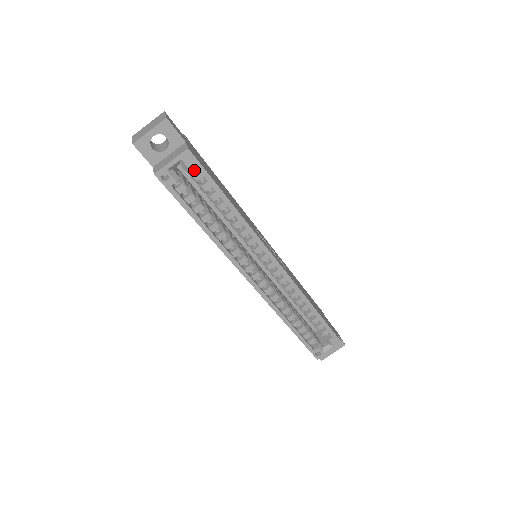
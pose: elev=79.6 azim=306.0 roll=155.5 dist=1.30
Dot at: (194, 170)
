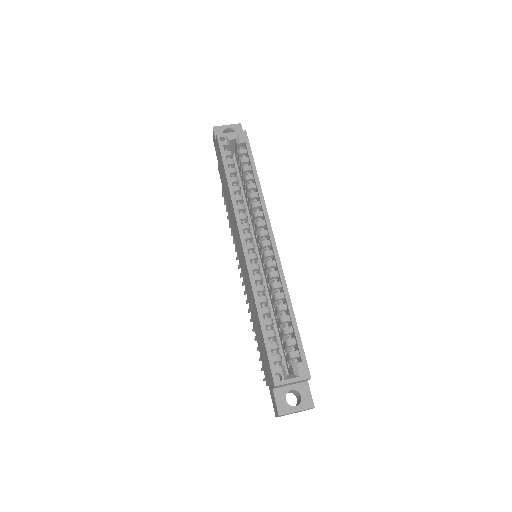
Dot at: (242, 149)
